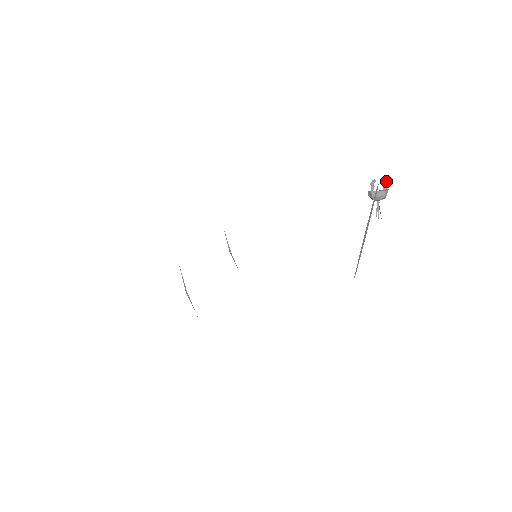
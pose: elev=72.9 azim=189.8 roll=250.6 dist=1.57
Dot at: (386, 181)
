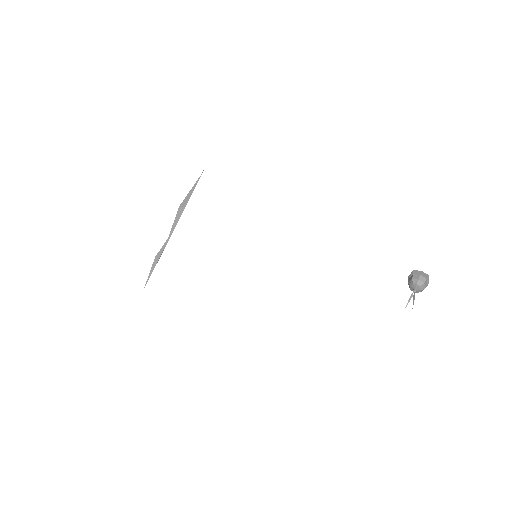
Dot at: occluded
